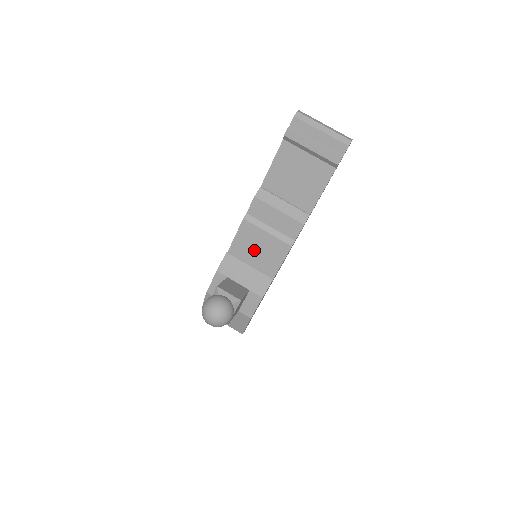
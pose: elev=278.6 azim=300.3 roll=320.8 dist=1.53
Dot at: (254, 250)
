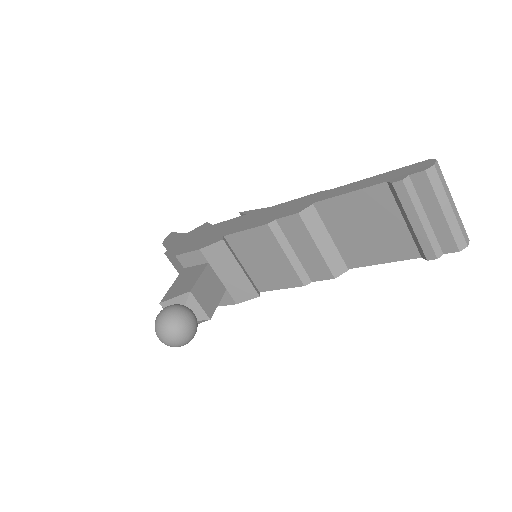
Dot at: (258, 257)
